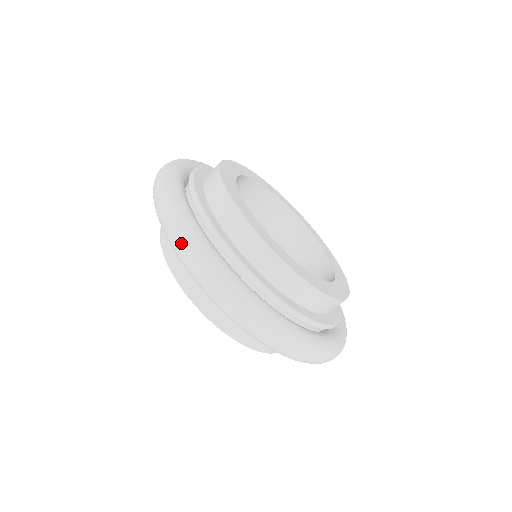
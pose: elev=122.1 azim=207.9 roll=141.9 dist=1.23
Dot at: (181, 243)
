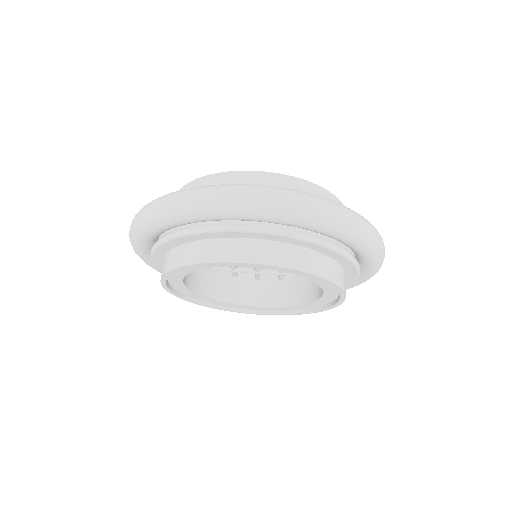
Dot at: (277, 196)
